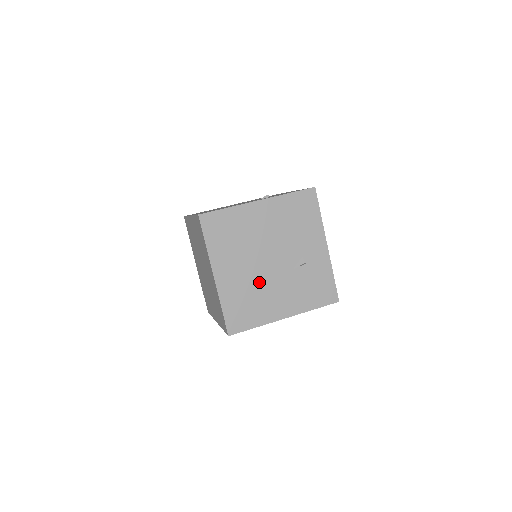
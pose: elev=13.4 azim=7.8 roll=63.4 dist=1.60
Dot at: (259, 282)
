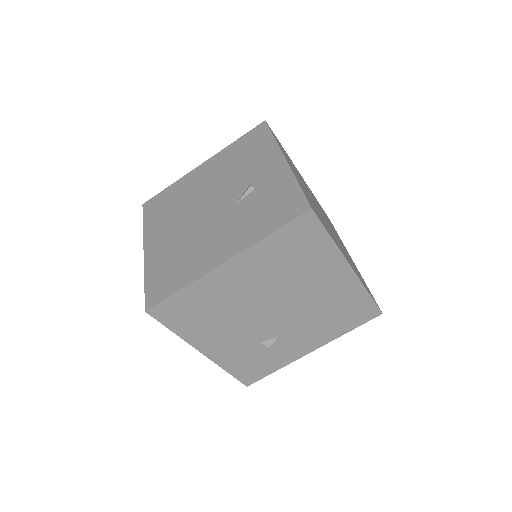
Dot at: (193, 235)
